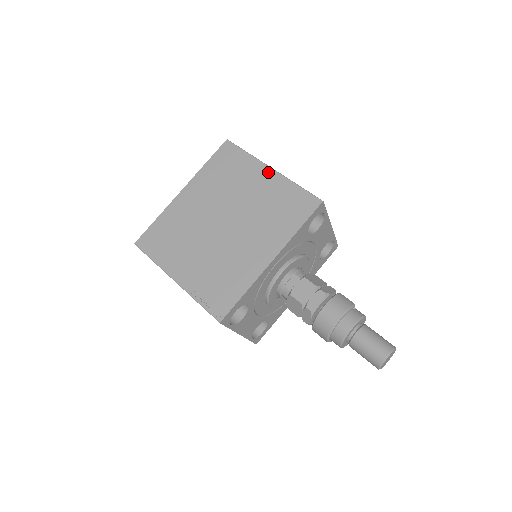
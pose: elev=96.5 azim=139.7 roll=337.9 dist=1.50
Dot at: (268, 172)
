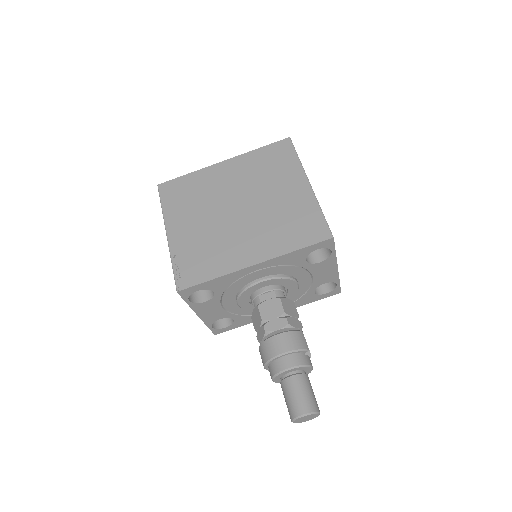
Dot at: (304, 185)
